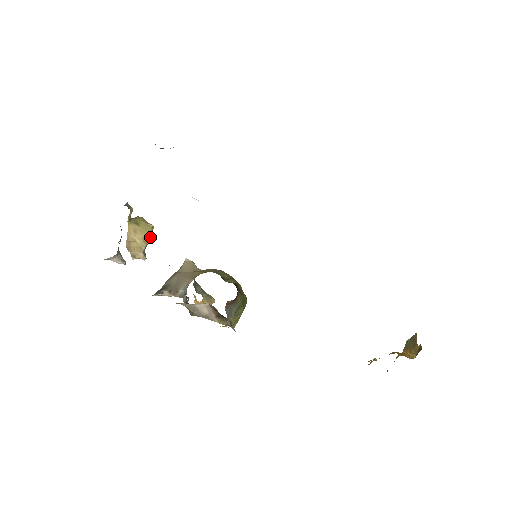
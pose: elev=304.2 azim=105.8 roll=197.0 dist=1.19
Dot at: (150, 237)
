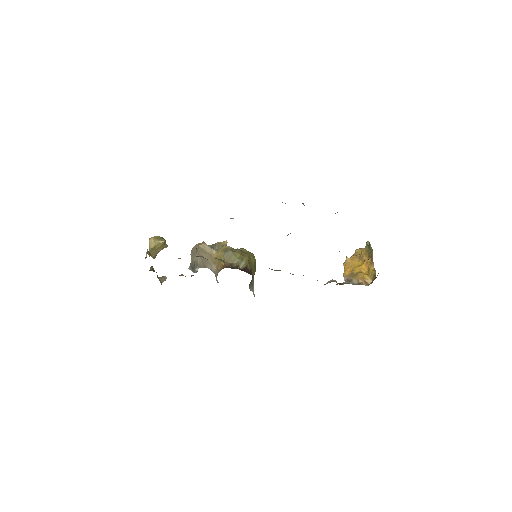
Dot at: (165, 243)
